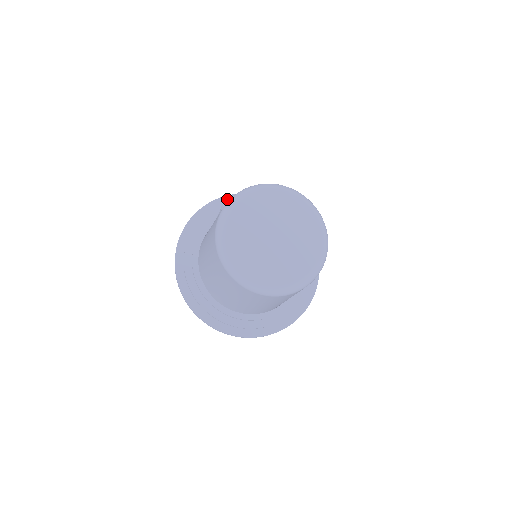
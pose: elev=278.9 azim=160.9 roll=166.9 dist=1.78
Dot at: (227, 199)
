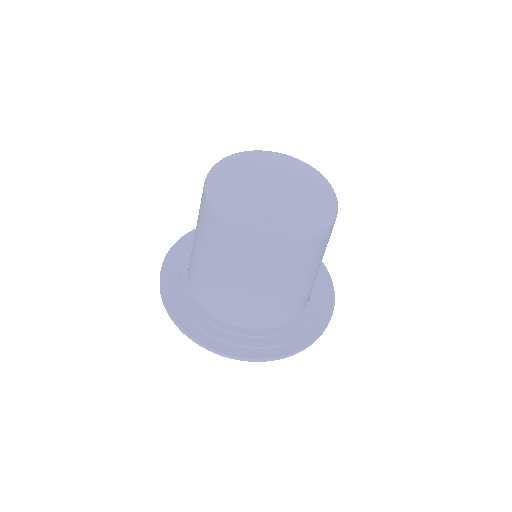
Dot at: occluded
